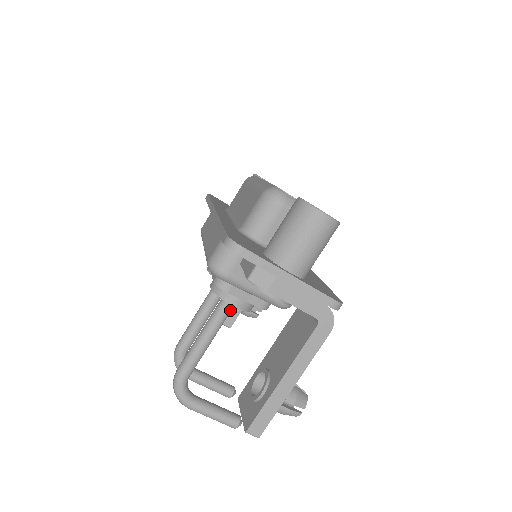
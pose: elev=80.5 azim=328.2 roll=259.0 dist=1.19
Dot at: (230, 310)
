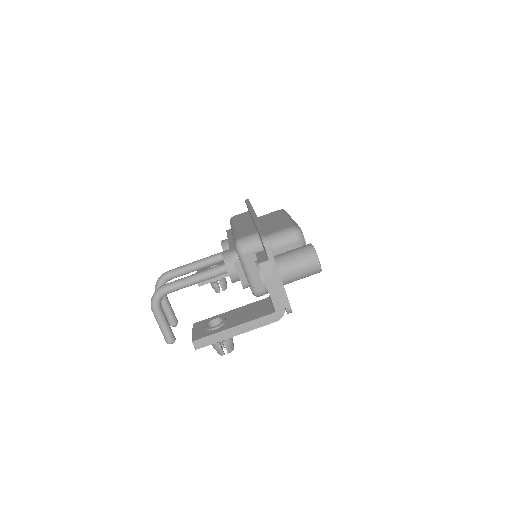
Dot at: (222, 274)
